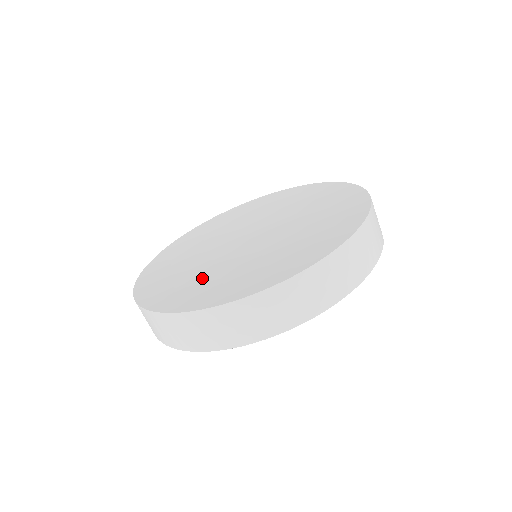
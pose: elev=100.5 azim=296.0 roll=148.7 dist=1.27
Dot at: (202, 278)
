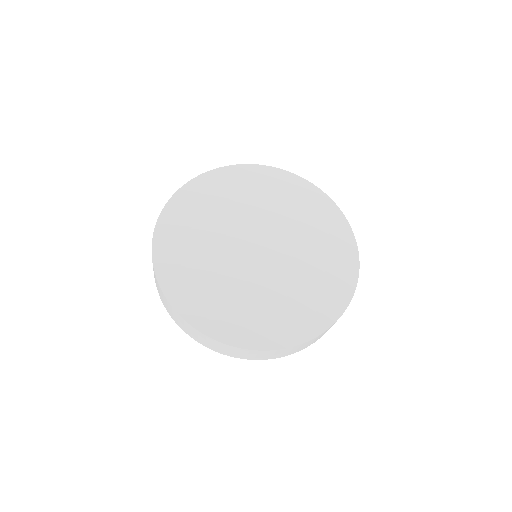
Dot at: (204, 271)
